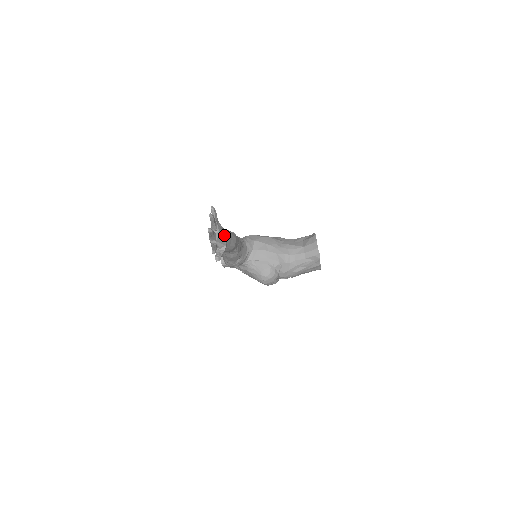
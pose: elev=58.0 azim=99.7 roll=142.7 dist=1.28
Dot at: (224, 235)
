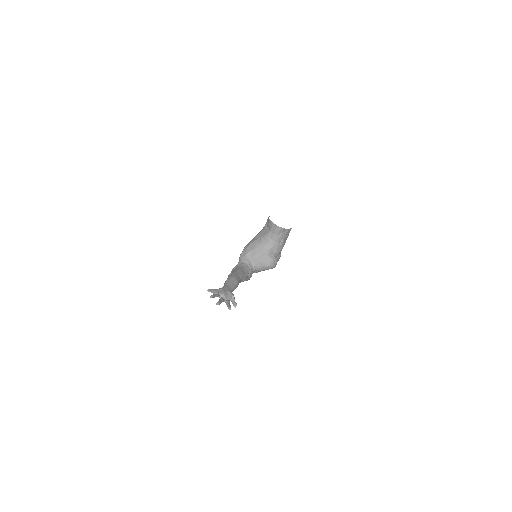
Dot at: (226, 291)
